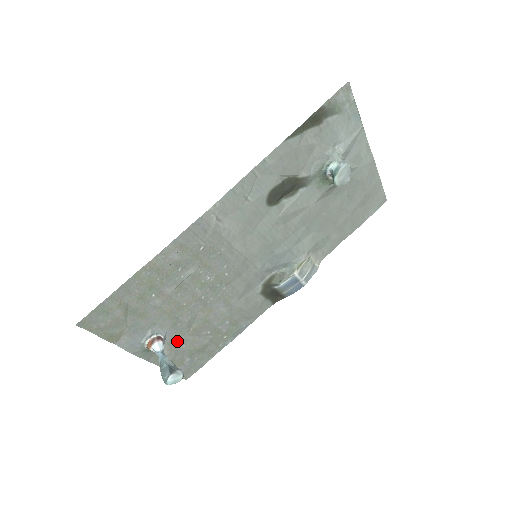
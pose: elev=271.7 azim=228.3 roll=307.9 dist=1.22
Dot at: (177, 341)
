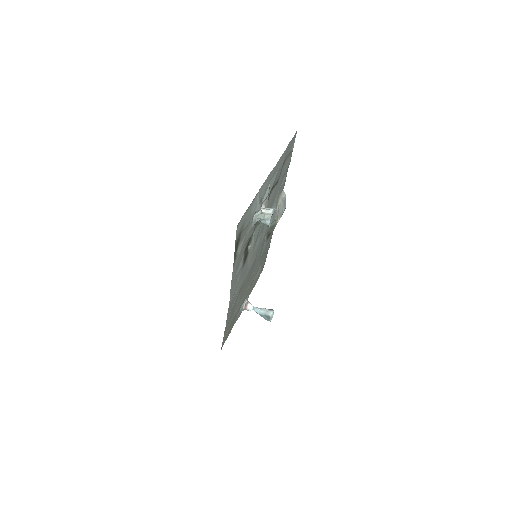
Dot at: occluded
